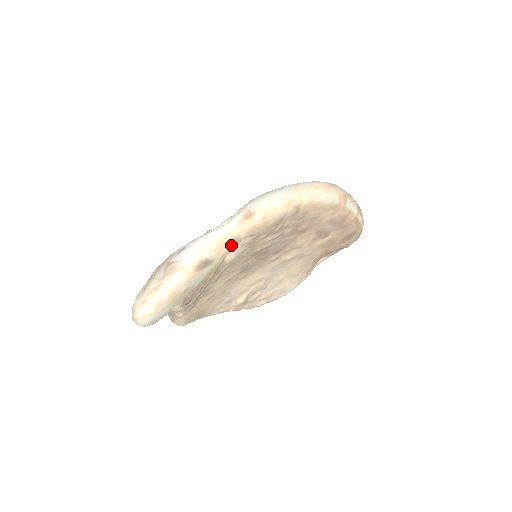
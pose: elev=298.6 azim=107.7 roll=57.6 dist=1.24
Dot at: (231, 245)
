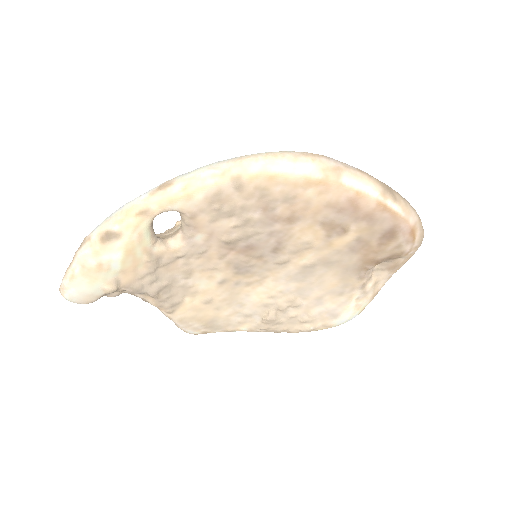
Dot at: (141, 218)
